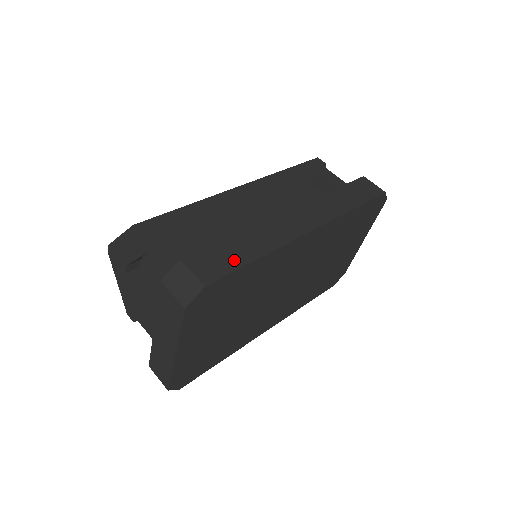
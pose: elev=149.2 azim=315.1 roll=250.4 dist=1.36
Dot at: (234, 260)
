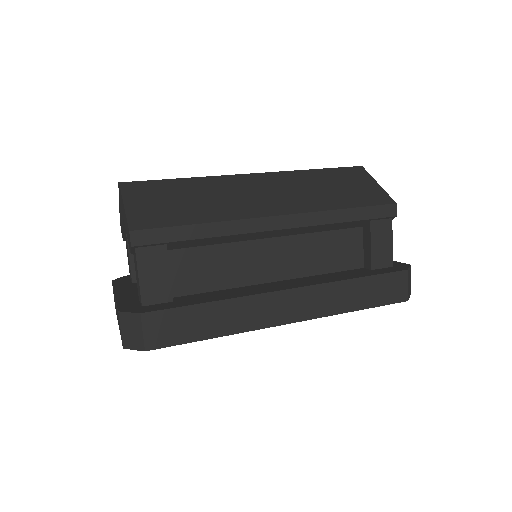
Dot at: (190, 332)
